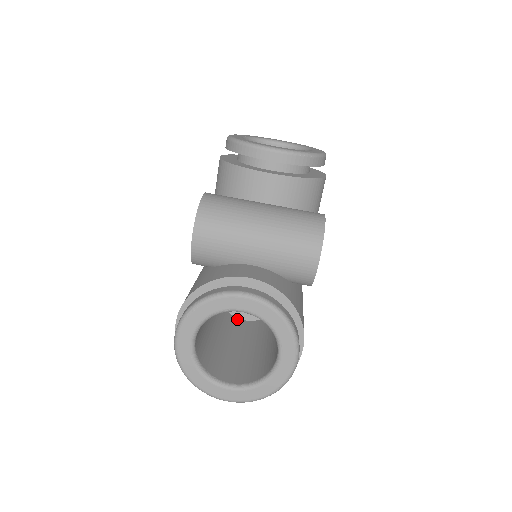
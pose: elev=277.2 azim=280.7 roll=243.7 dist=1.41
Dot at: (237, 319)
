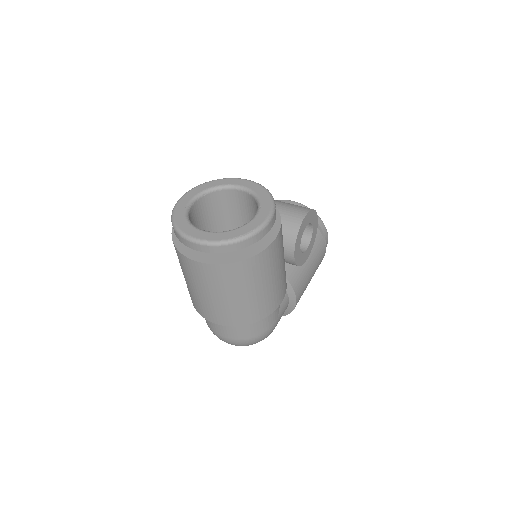
Dot at: occluded
